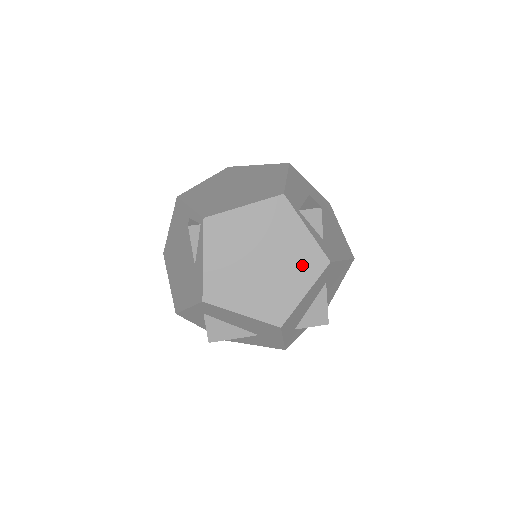
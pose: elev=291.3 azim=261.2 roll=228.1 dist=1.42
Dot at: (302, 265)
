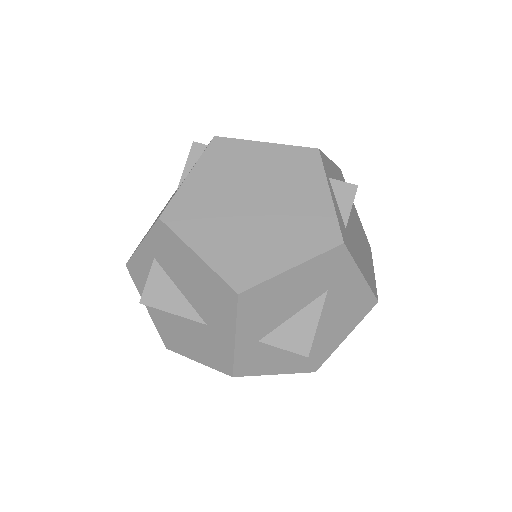
Dot at: (305, 231)
